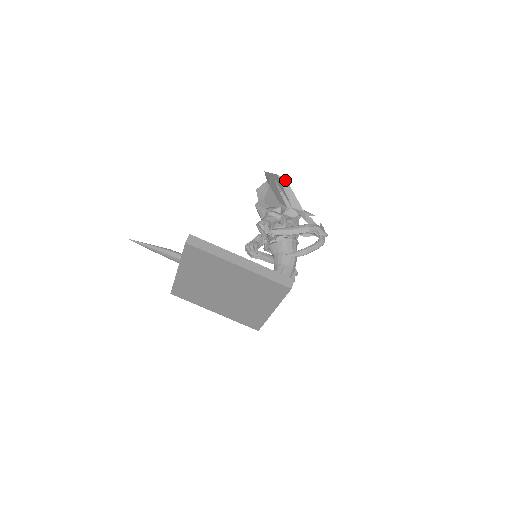
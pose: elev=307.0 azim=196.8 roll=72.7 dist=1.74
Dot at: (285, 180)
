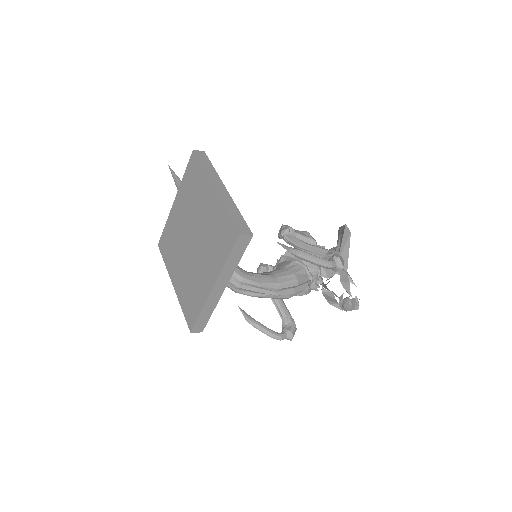
Dot at: (349, 232)
